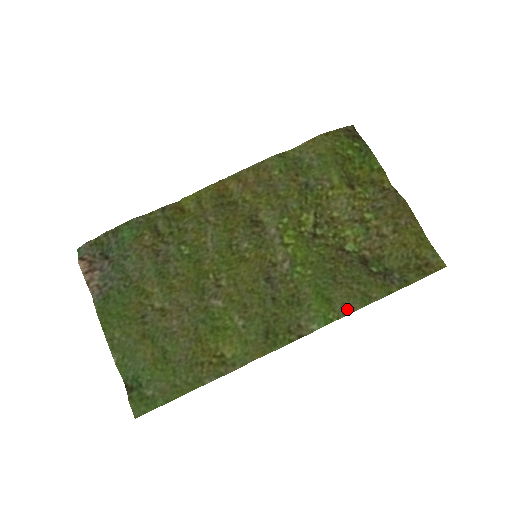
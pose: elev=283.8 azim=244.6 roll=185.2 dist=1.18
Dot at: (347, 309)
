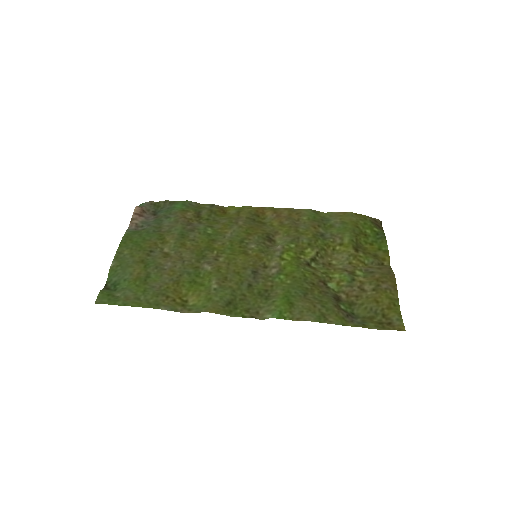
Dot at: (302, 317)
